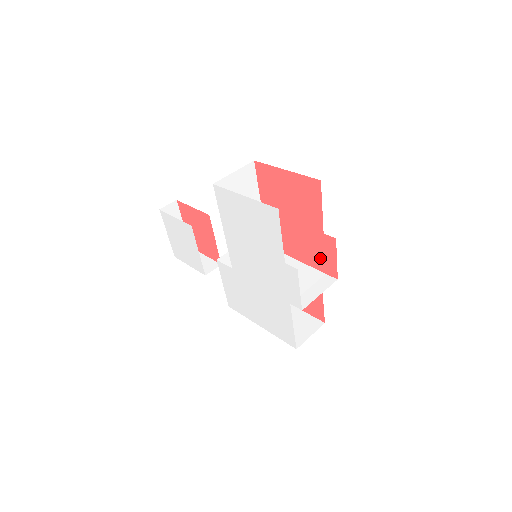
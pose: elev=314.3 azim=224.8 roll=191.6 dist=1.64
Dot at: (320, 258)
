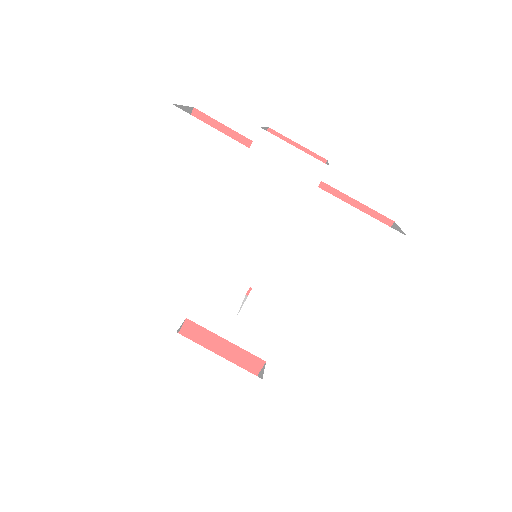
Dot at: occluded
